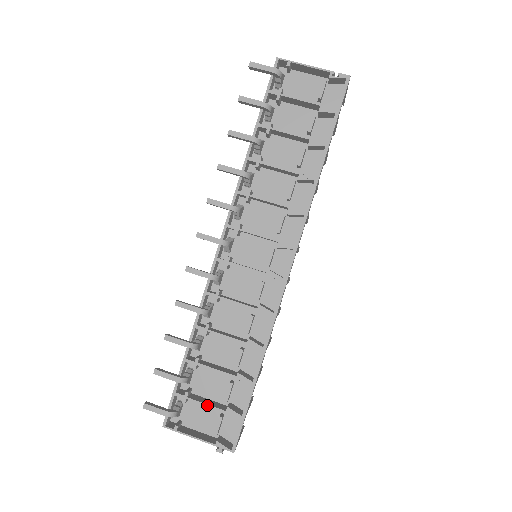
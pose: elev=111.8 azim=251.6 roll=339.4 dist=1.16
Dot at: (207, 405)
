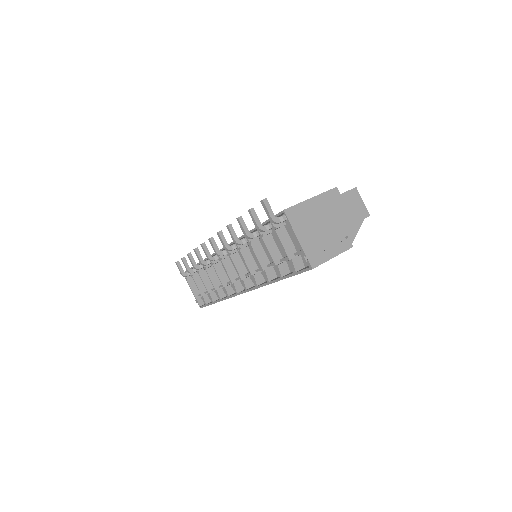
Dot at: (197, 287)
